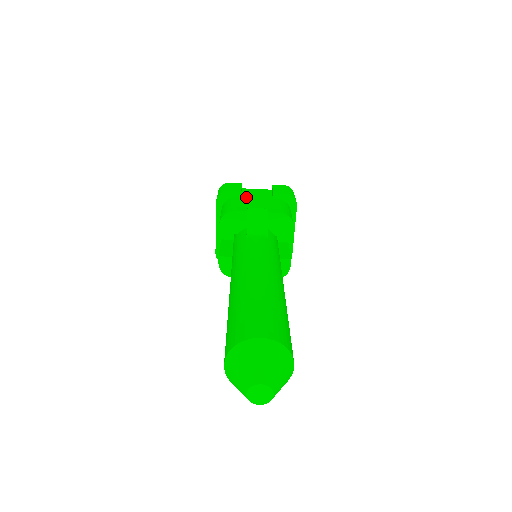
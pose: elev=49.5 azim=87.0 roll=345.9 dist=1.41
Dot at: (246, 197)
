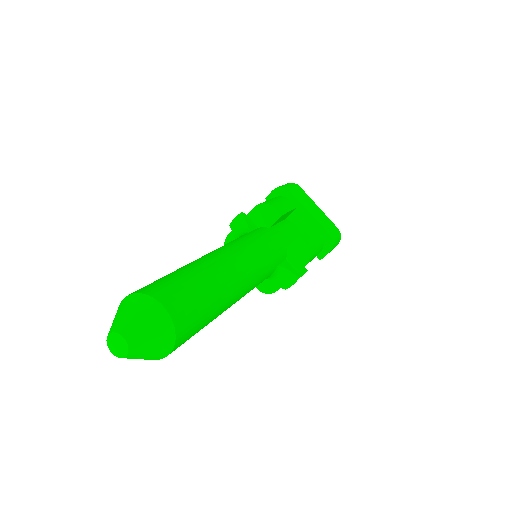
Dot at: occluded
